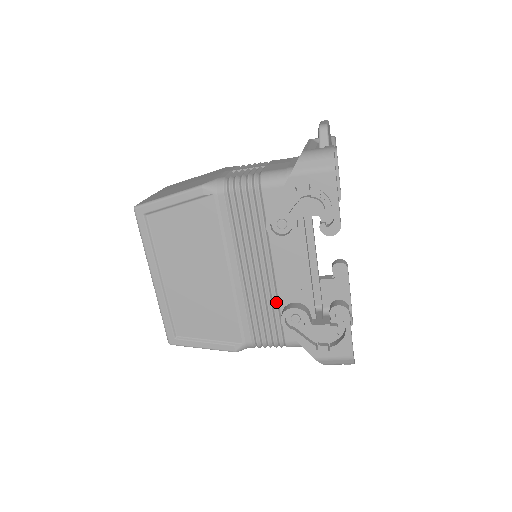
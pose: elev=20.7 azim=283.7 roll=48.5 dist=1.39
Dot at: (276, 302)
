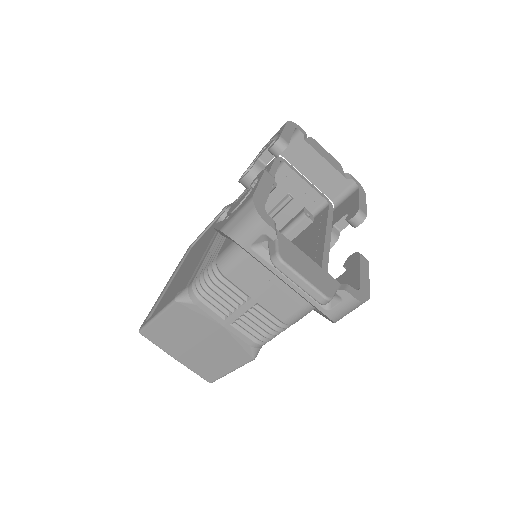
Dot at: occluded
